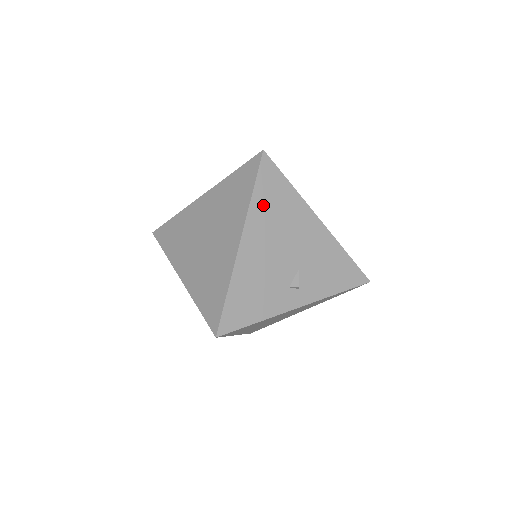
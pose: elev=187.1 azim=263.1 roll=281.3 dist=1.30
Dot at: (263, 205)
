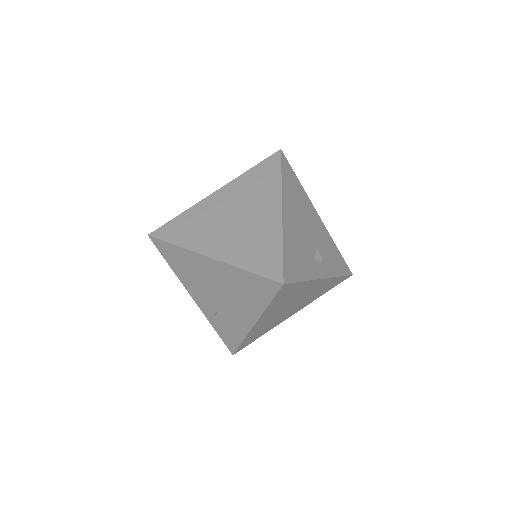
Dot at: (288, 188)
